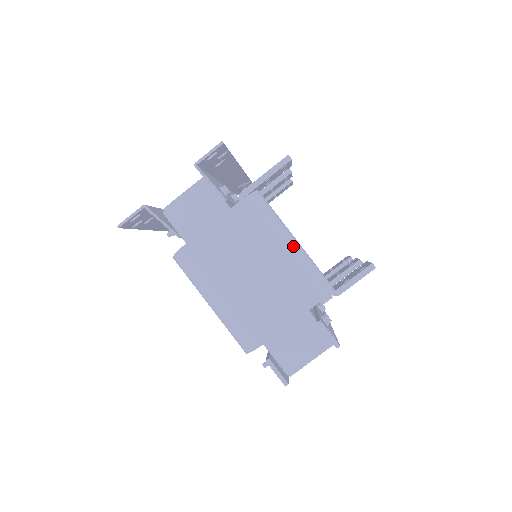
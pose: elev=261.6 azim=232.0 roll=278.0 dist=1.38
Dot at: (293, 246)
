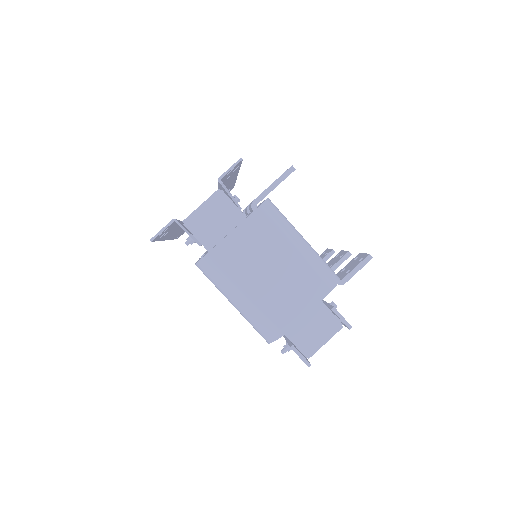
Dot at: (304, 245)
